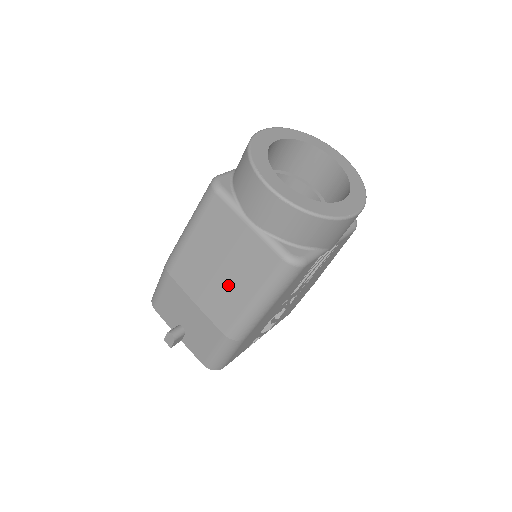
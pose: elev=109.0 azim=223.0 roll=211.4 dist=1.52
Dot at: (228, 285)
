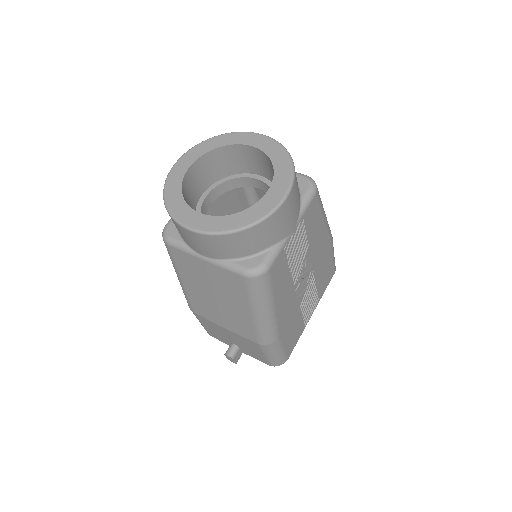
Dot at: (230, 308)
